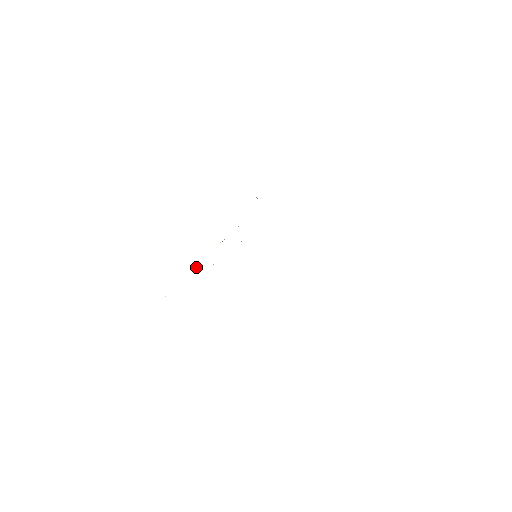
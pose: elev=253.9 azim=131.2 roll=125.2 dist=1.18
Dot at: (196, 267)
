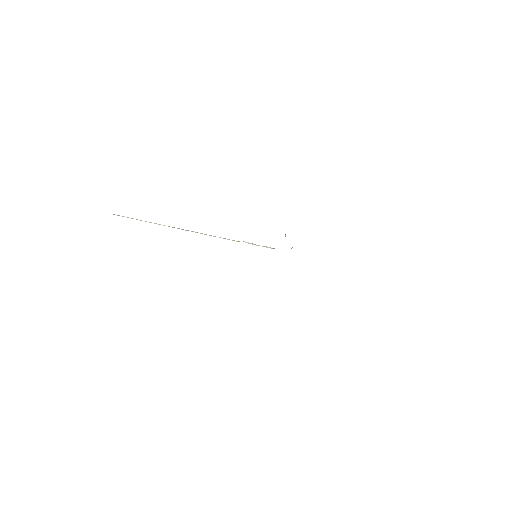
Dot at: occluded
